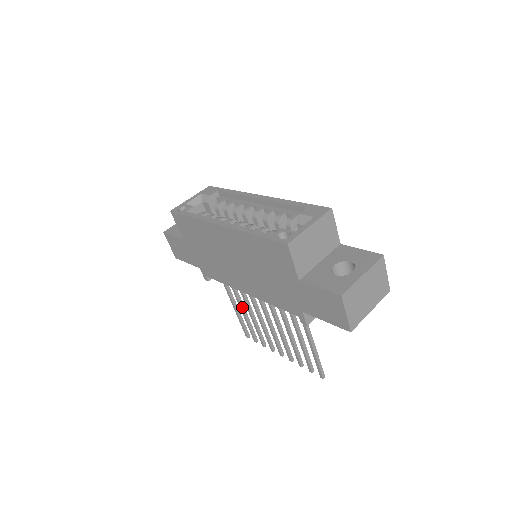
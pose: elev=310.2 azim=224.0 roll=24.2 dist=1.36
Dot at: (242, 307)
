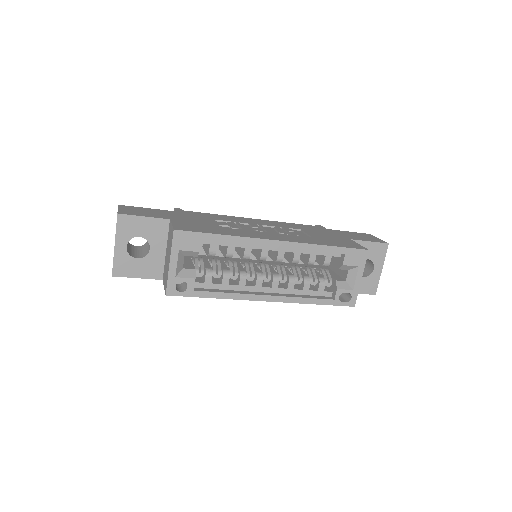
Dot at: occluded
